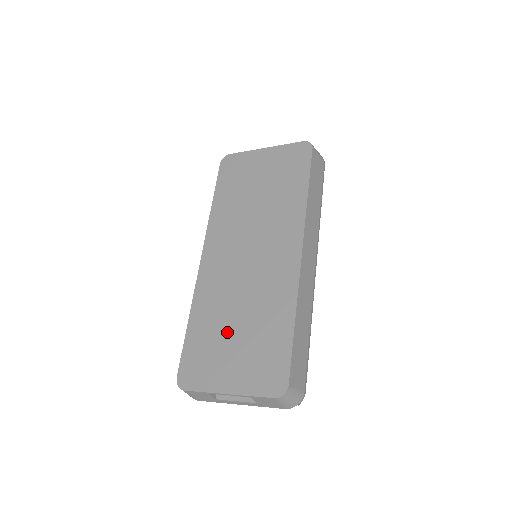
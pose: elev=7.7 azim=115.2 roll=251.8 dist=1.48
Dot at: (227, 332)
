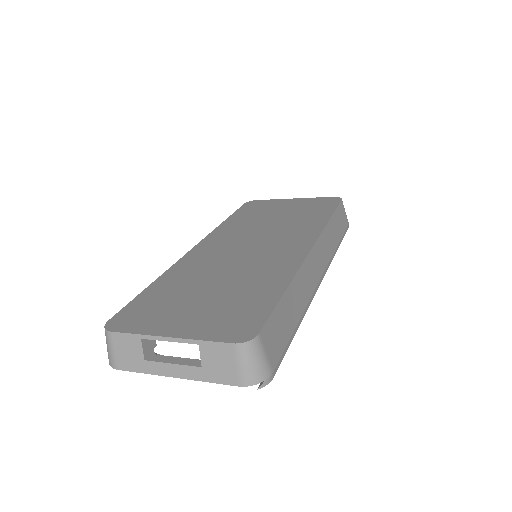
Dot at: (196, 291)
